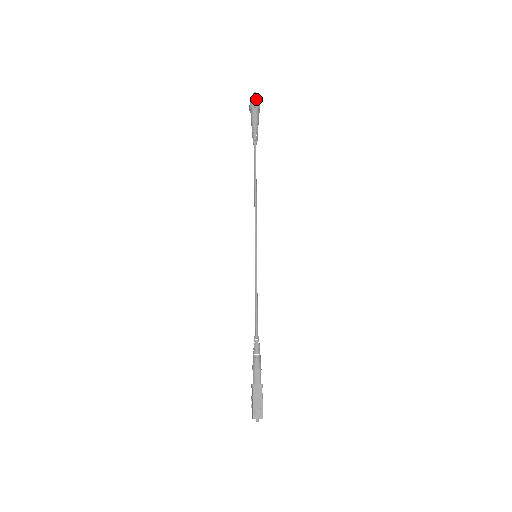
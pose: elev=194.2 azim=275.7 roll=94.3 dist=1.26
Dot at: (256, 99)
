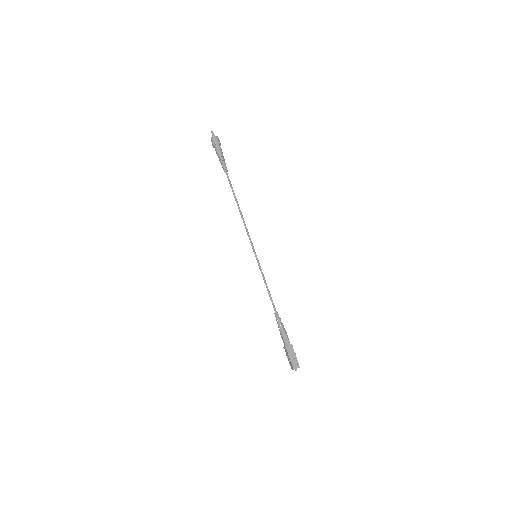
Dot at: (216, 137)
